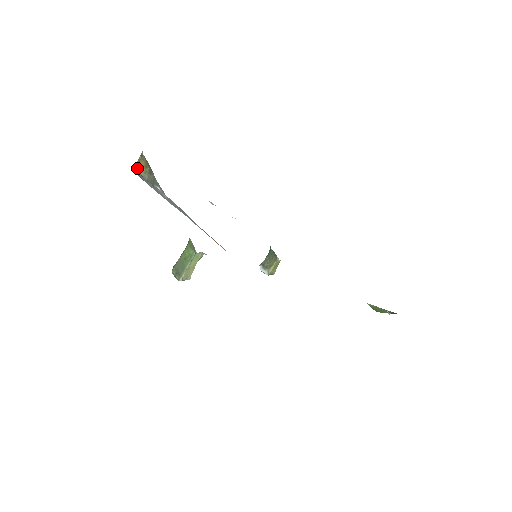
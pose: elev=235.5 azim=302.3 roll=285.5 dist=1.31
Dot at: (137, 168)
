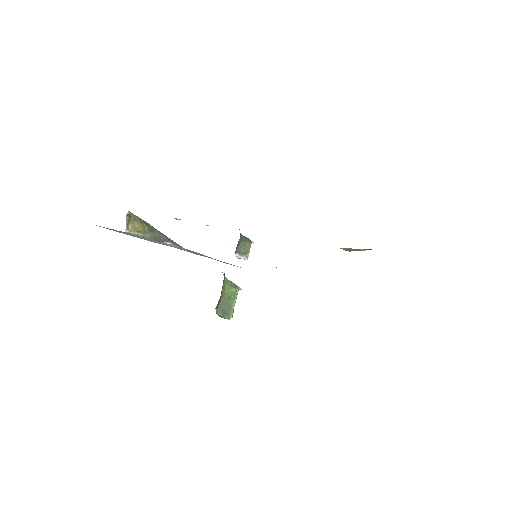
Dot at: (131, 230)
